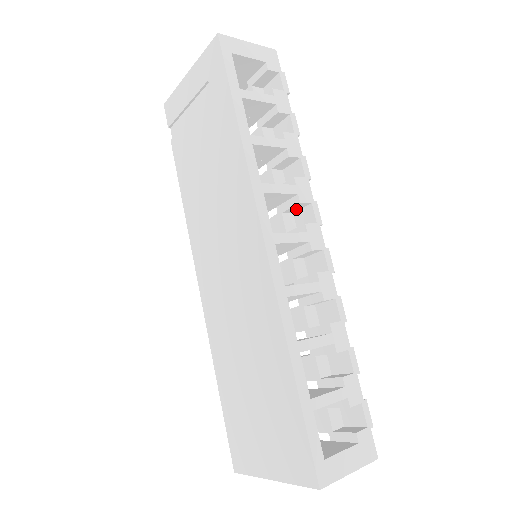
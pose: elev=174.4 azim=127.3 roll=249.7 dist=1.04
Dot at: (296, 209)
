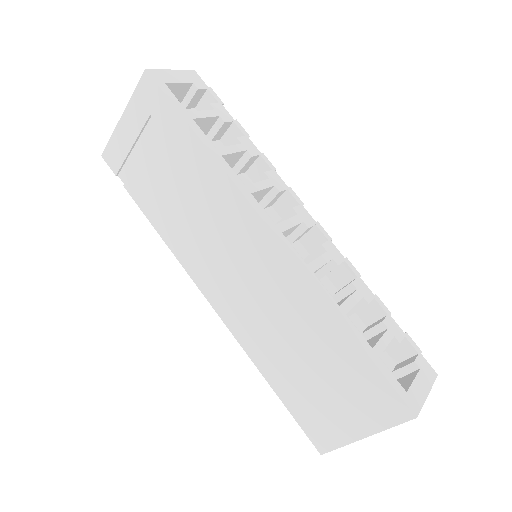
Dot at: (274, 200)
